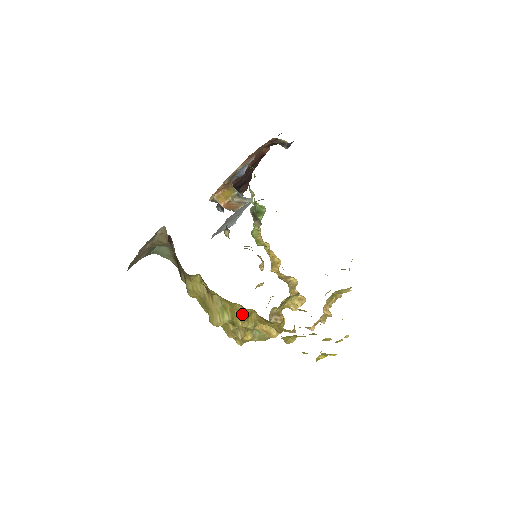
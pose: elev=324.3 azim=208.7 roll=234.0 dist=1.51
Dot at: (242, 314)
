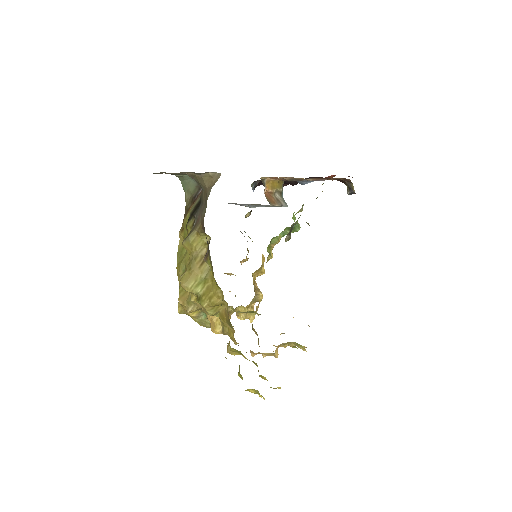
Dot at: (215, 299)
